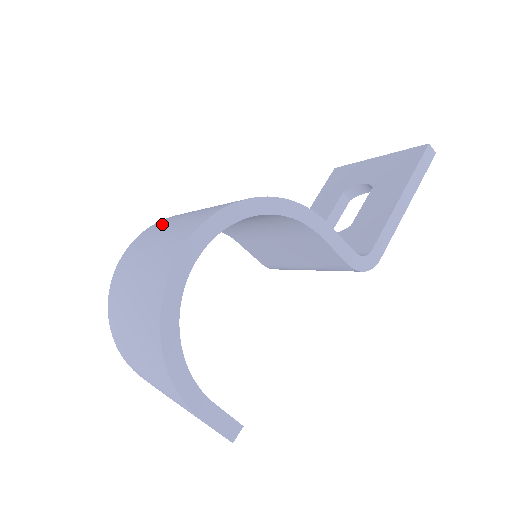
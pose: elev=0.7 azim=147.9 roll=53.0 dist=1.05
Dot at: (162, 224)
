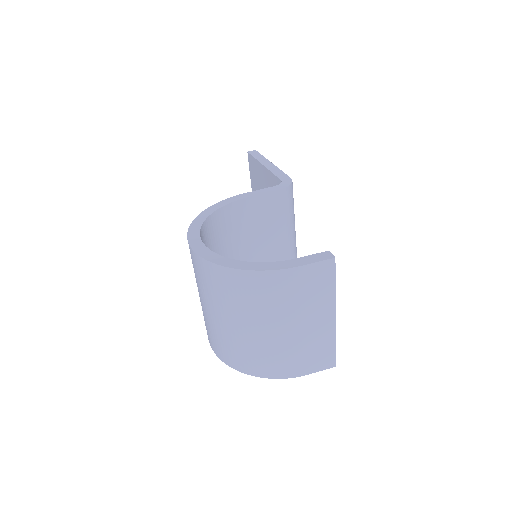
Dot at: occluded
